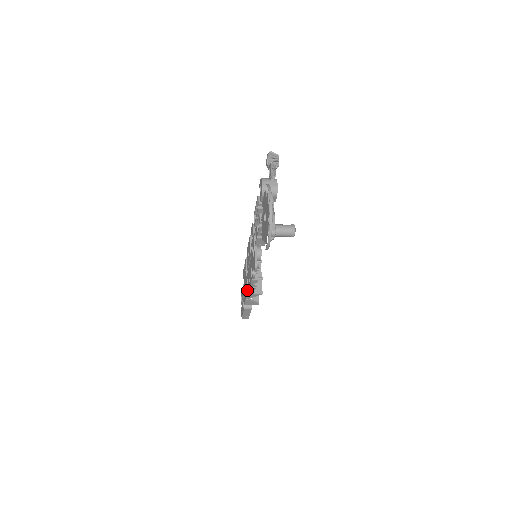
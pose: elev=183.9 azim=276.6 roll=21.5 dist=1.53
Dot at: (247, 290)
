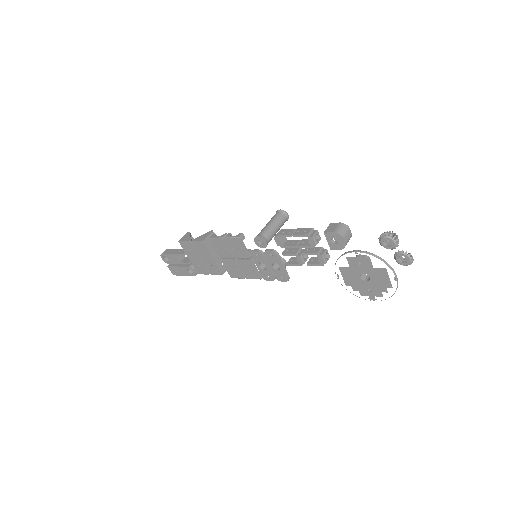
Dot at: (221, 272)
